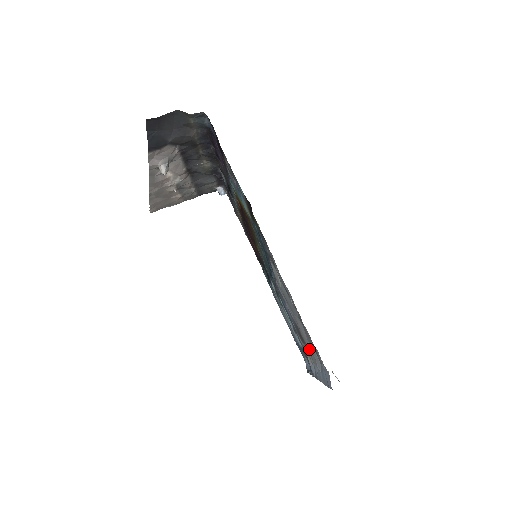
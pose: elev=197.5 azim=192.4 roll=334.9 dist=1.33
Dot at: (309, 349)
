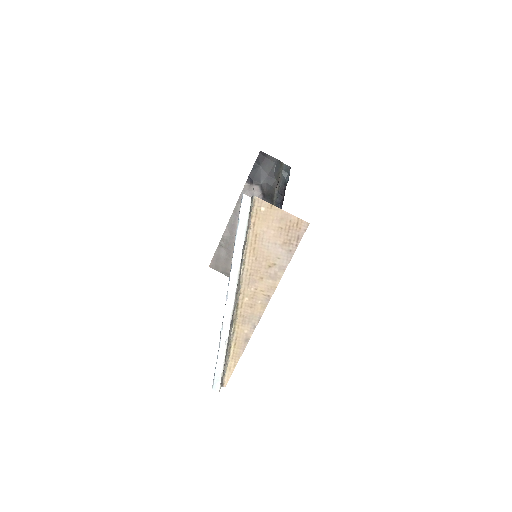
Dot at: occluded
